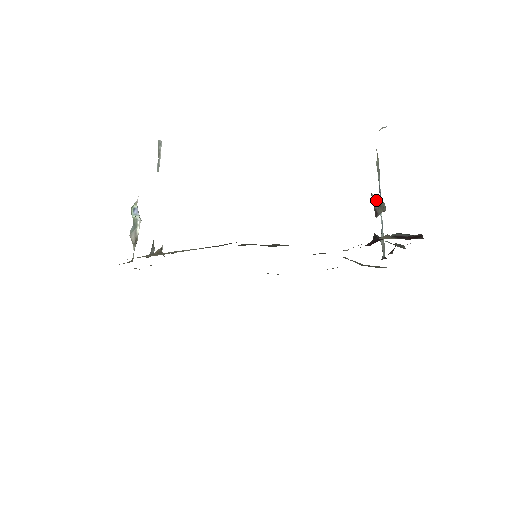
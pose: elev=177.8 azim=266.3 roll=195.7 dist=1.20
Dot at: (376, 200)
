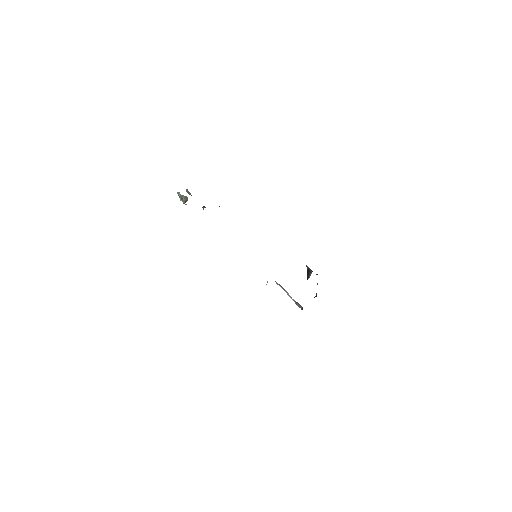
Dot at: (308, 269)
